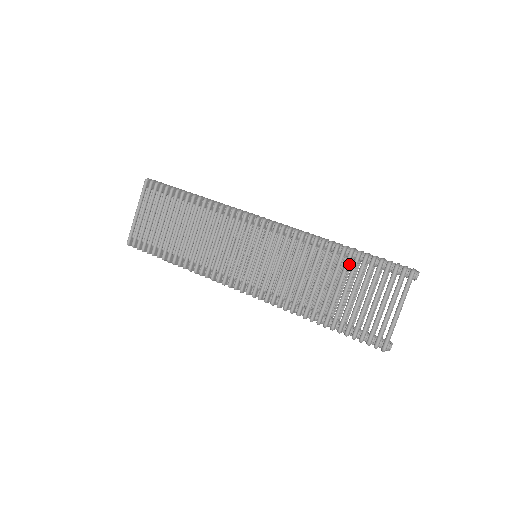
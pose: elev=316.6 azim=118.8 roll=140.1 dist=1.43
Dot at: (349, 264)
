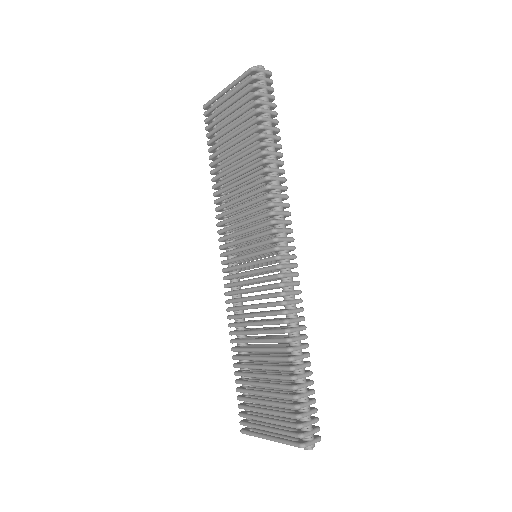
Dot at: occluded
